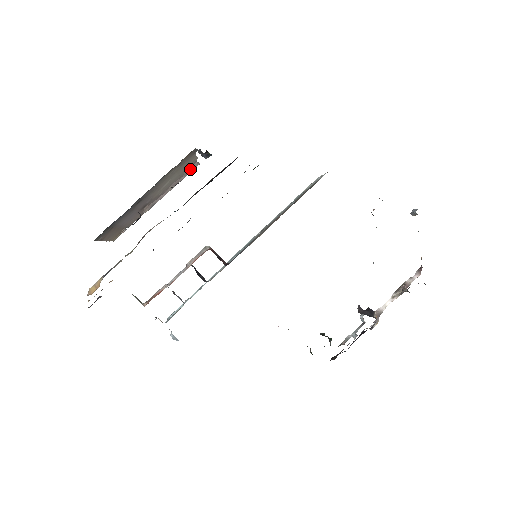
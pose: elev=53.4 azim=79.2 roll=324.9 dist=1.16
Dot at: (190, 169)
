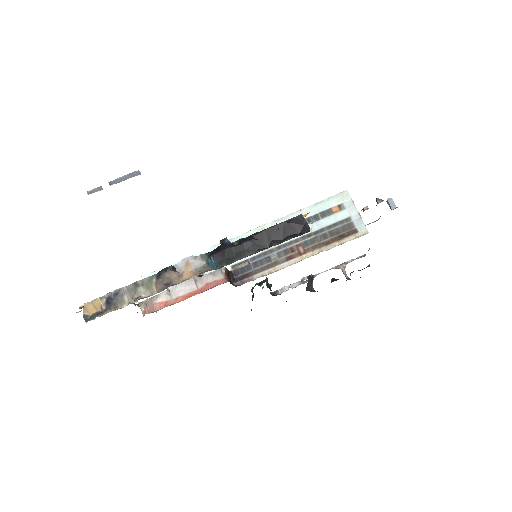
Dot at: occluded
